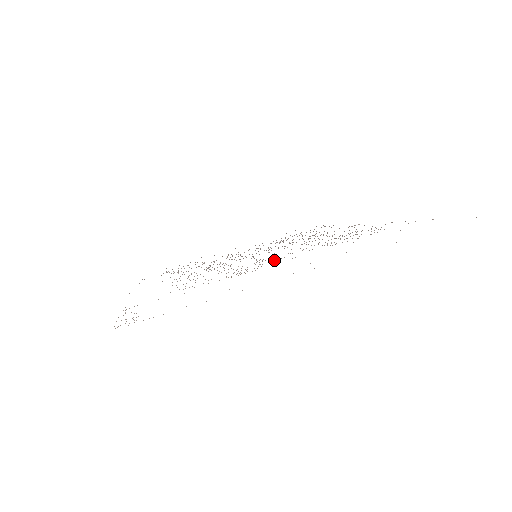
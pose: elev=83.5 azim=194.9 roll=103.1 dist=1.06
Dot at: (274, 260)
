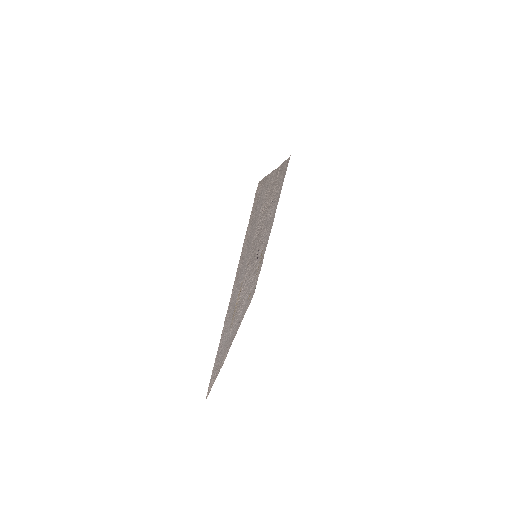
Dot at: (246, 273)
